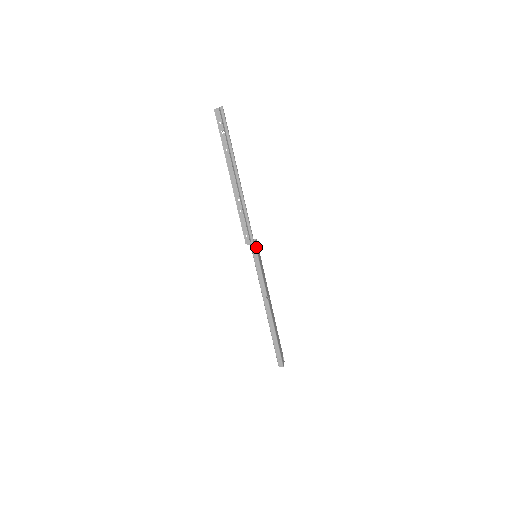
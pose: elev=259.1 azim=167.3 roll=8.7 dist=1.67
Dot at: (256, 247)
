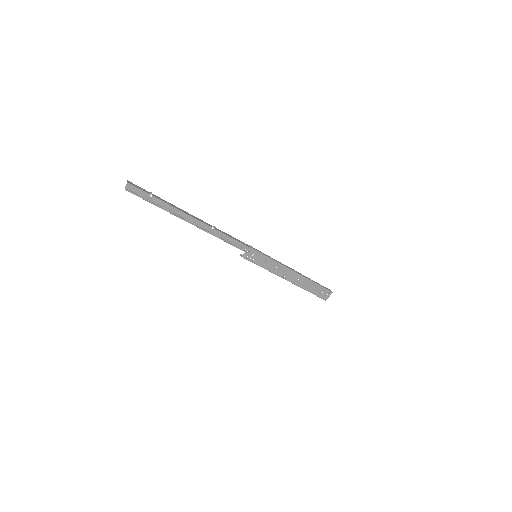
Dot at: (247, 259)
